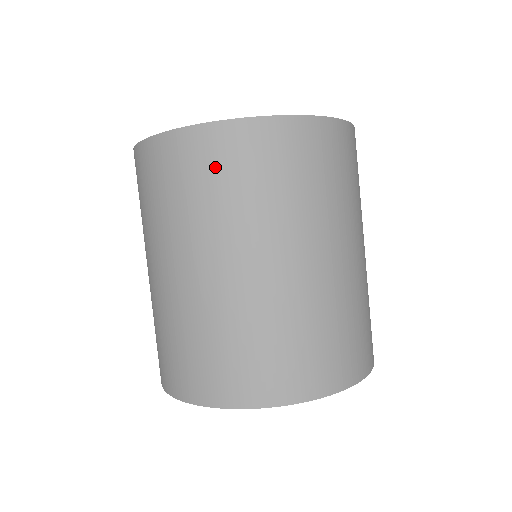
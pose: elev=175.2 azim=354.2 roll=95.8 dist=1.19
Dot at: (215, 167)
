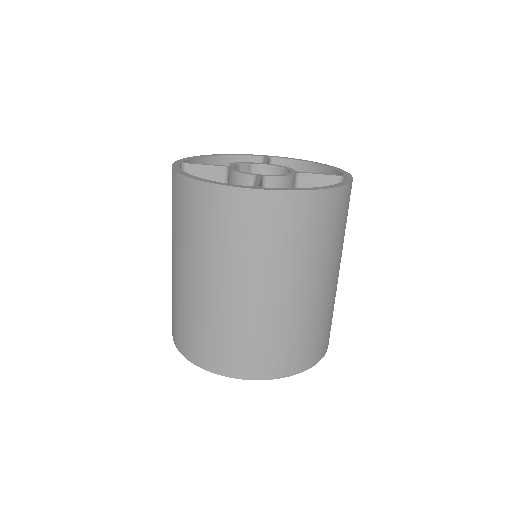
Dot at: (318, 221)
